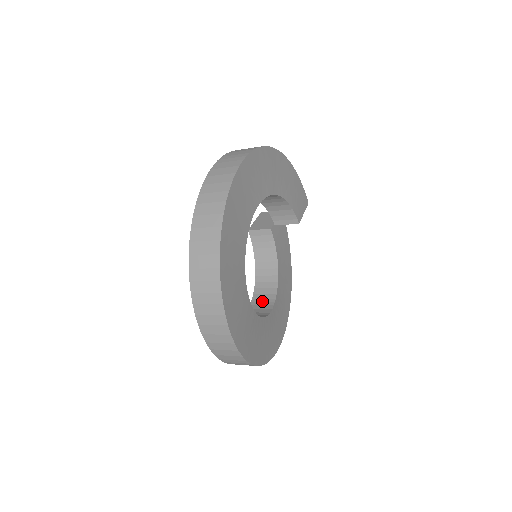
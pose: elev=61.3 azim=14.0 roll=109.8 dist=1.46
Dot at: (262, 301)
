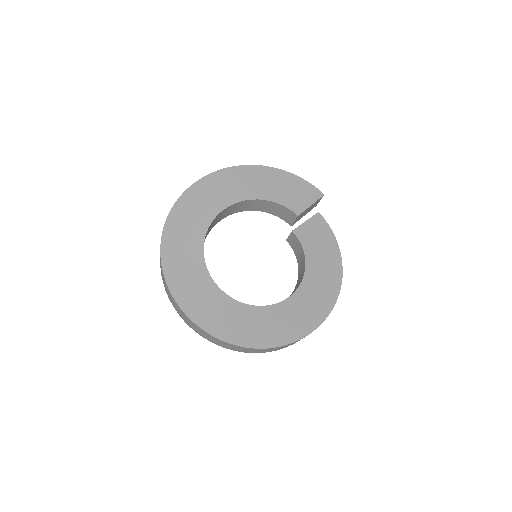
Dot at: occluded
